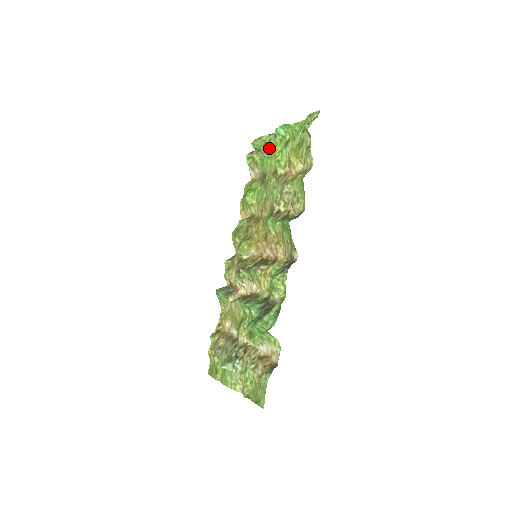
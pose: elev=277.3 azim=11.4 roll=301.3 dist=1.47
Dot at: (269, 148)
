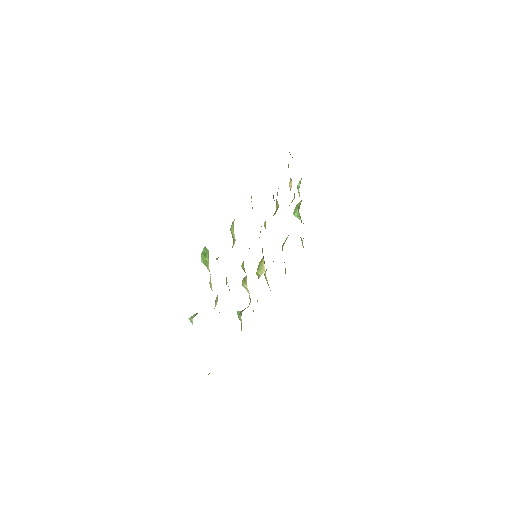
Dot at: (299, 207)
